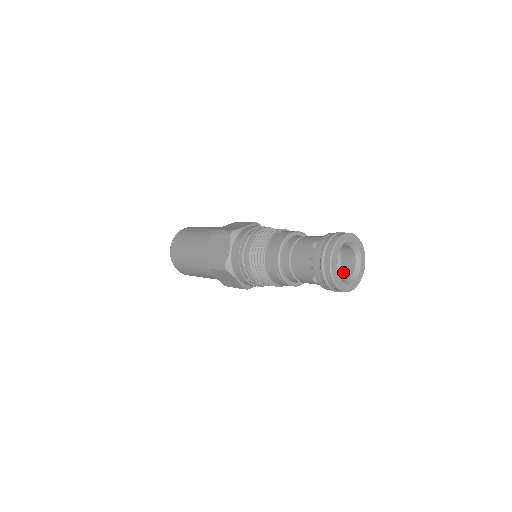
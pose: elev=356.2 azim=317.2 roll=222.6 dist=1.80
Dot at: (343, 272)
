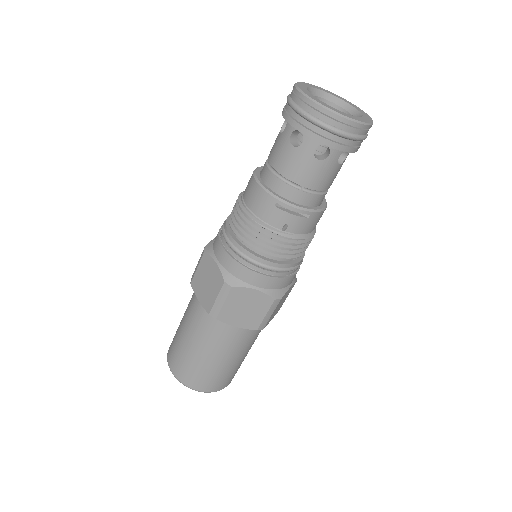
Dot at: occluded
